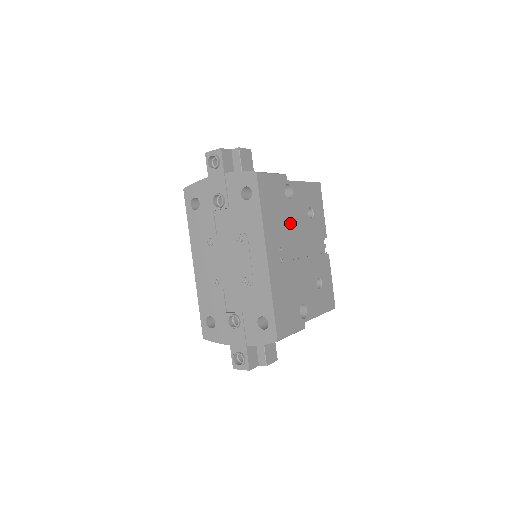
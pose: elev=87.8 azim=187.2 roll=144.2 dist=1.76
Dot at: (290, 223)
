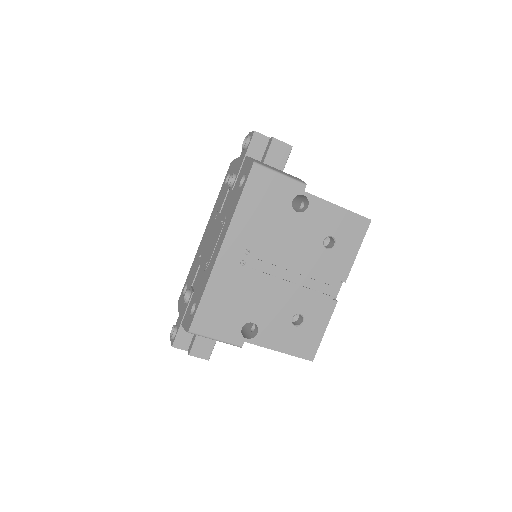
Dot at: (282, 235)
